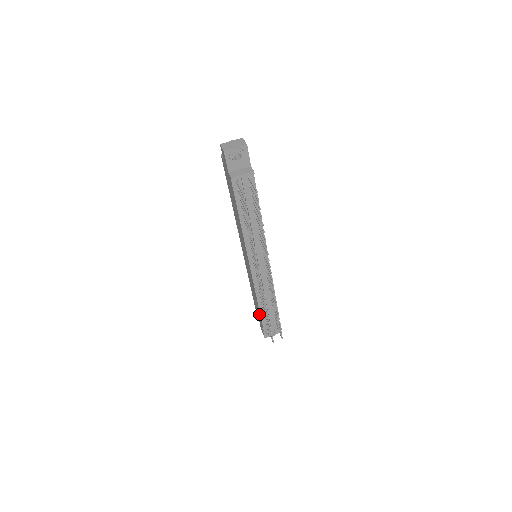
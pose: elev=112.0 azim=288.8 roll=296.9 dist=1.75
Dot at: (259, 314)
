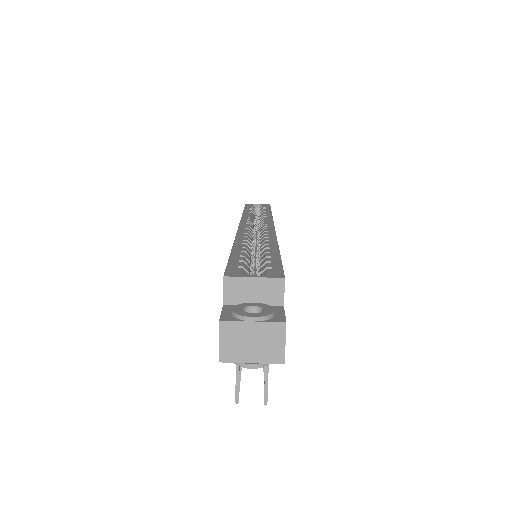
Dot at: occluded
